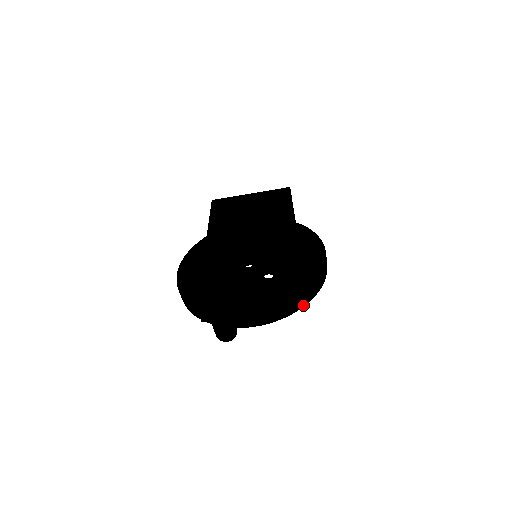
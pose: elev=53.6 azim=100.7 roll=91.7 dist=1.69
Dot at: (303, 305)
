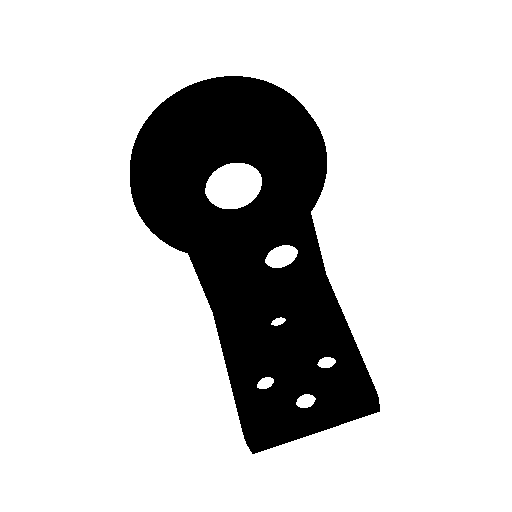
Dot at: (274, 90)
